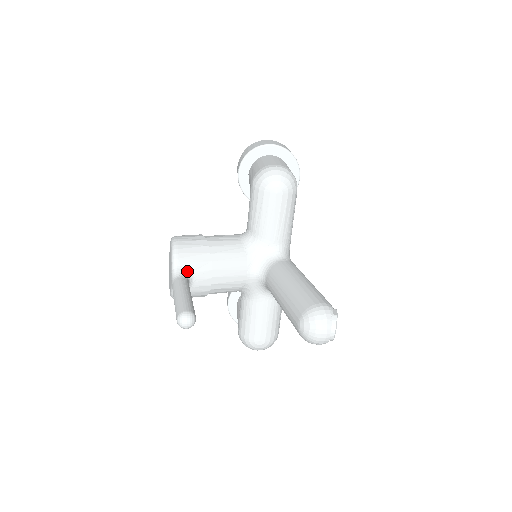
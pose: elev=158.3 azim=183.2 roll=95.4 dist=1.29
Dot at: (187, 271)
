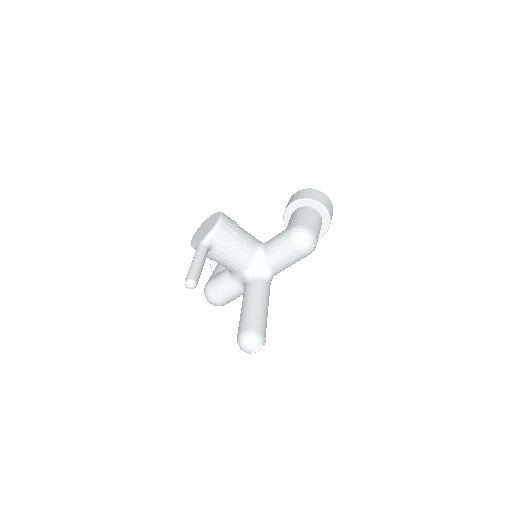
Dot at: (213, 245)
